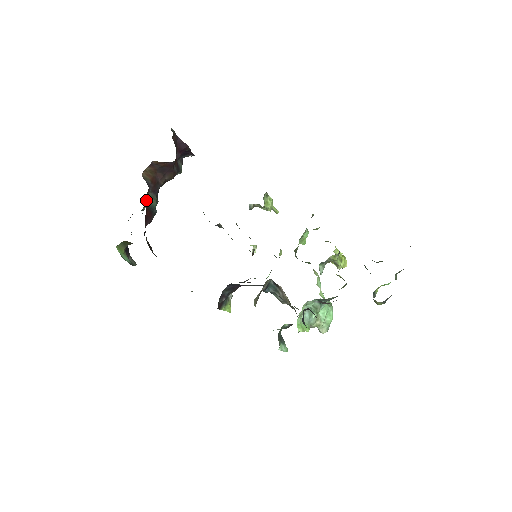
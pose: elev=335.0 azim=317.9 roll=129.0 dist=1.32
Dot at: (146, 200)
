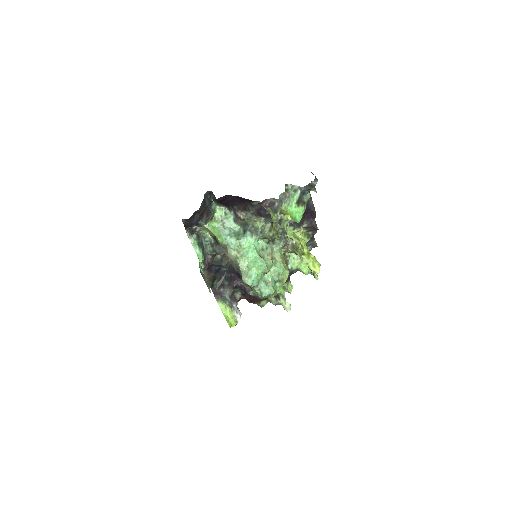
Dot at: occluded
